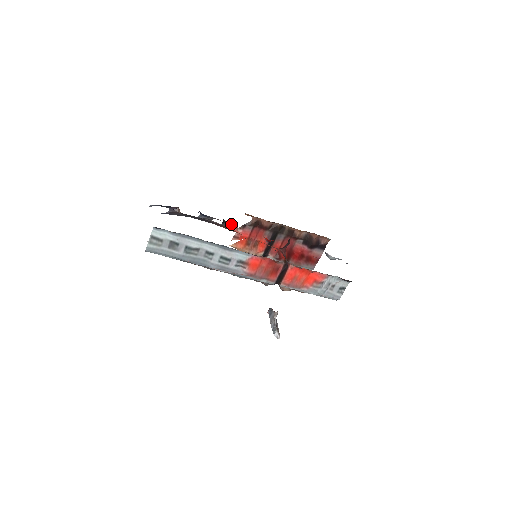
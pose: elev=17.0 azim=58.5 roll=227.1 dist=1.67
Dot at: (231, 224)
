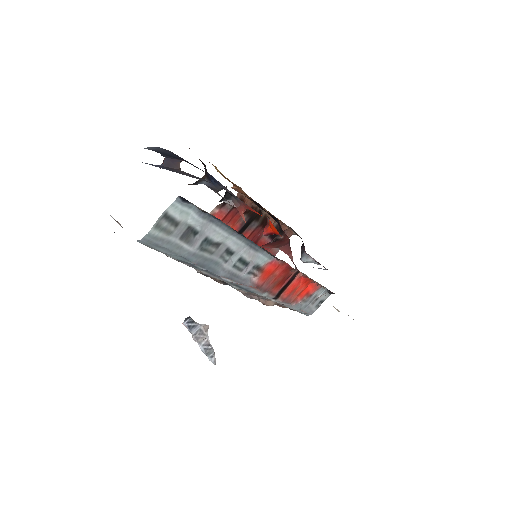
Dot at: (246, 204)
